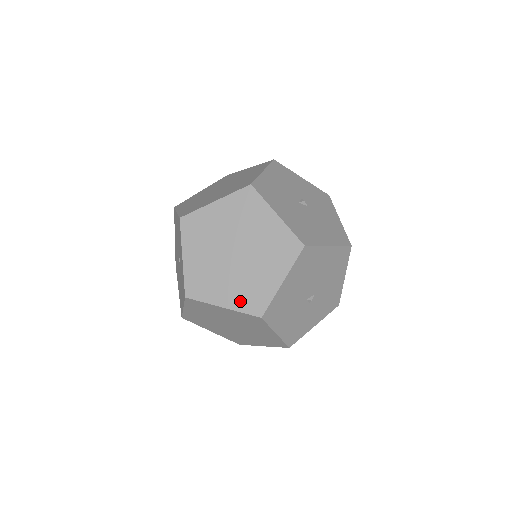
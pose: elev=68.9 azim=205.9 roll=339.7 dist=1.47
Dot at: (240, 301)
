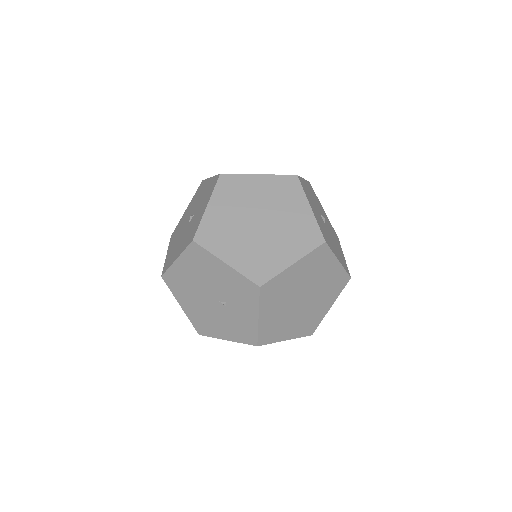
Dot at: (300, 331)
